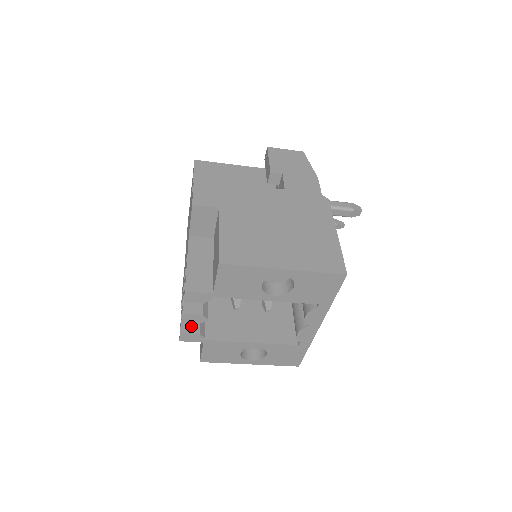
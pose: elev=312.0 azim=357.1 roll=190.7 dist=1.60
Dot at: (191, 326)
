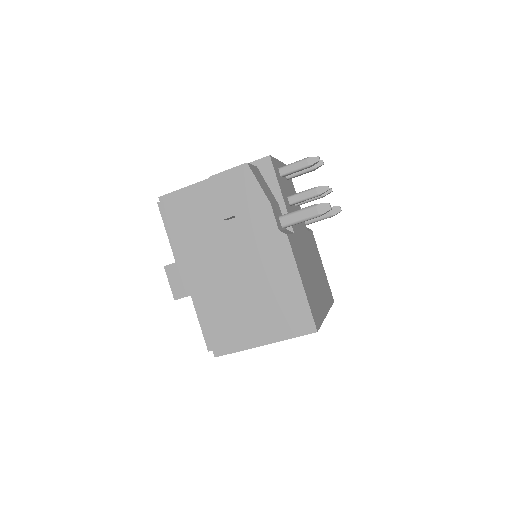
Dot at: occluded
